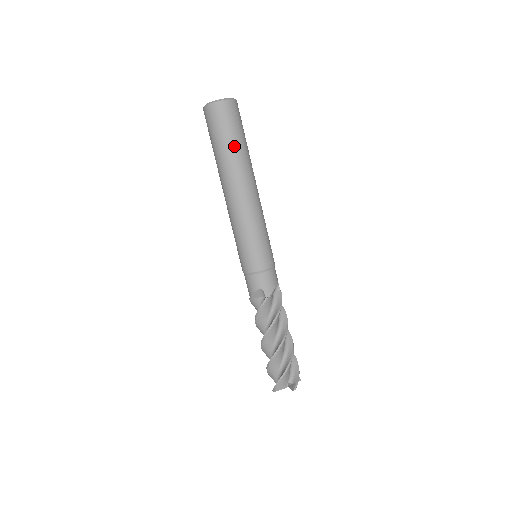
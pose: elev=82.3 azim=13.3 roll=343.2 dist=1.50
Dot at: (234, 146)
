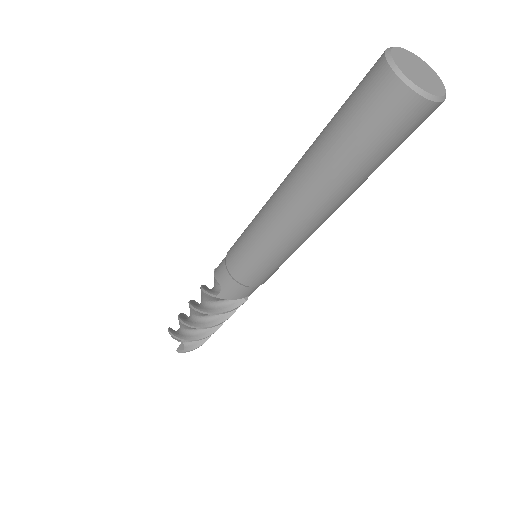
Dot at: (347, 159)
